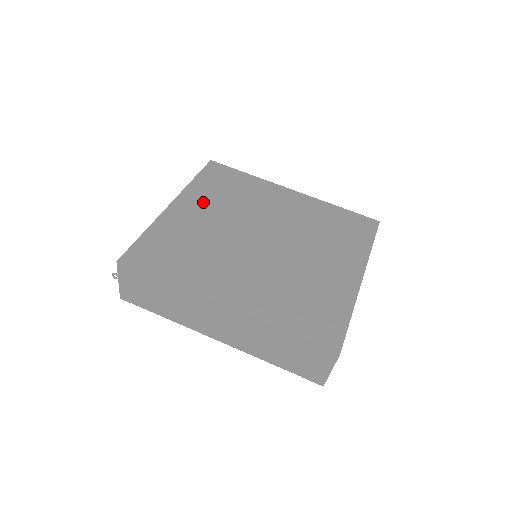
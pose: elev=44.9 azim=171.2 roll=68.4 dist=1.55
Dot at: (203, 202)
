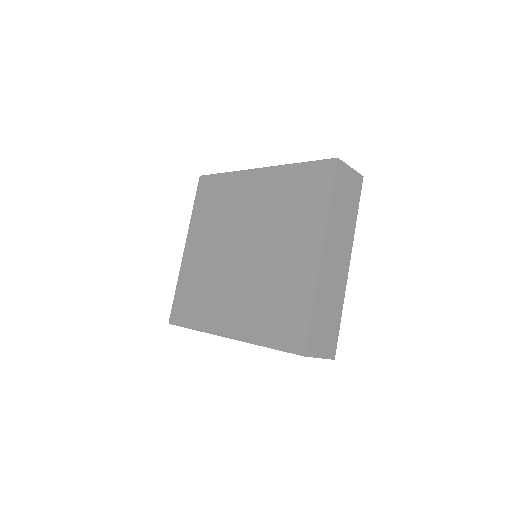
Dot at: (201, 233)
